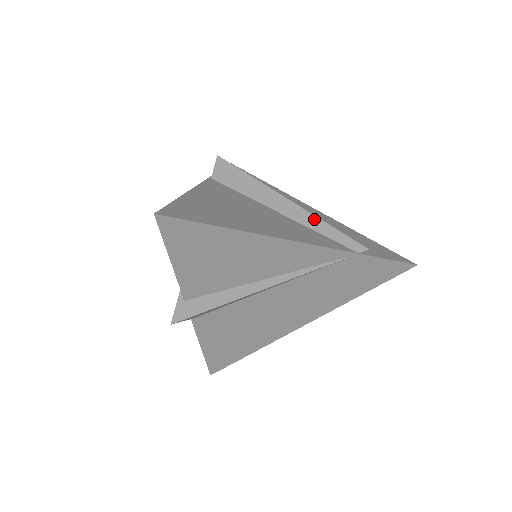
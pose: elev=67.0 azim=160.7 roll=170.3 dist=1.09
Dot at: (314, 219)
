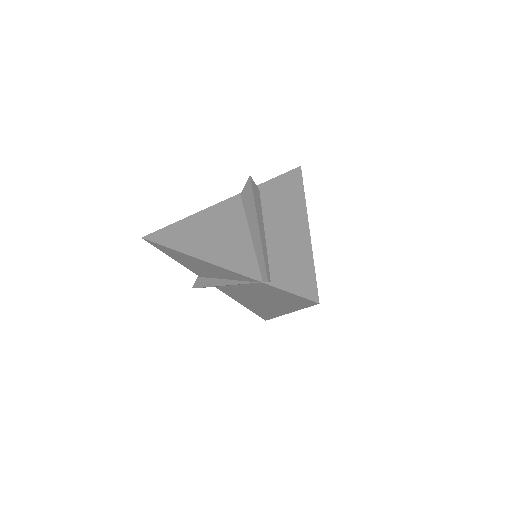
Dot at: (260, 245)
